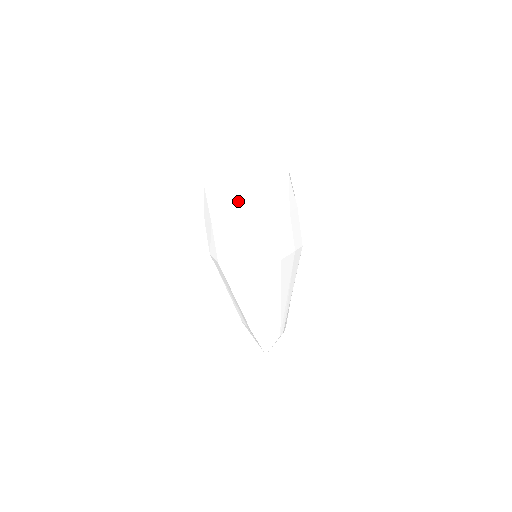
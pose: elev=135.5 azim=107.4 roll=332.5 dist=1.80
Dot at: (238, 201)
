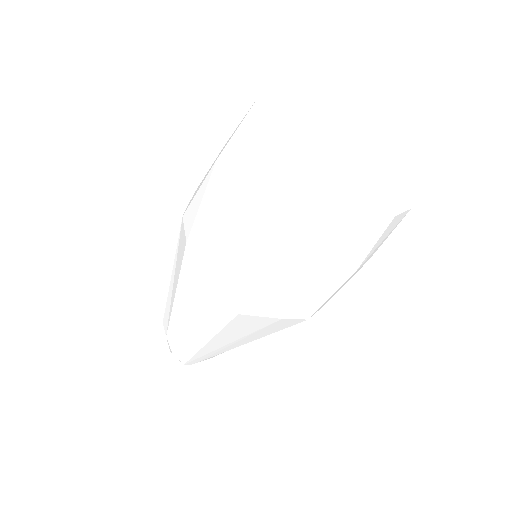
Dot at: (265, 173)
